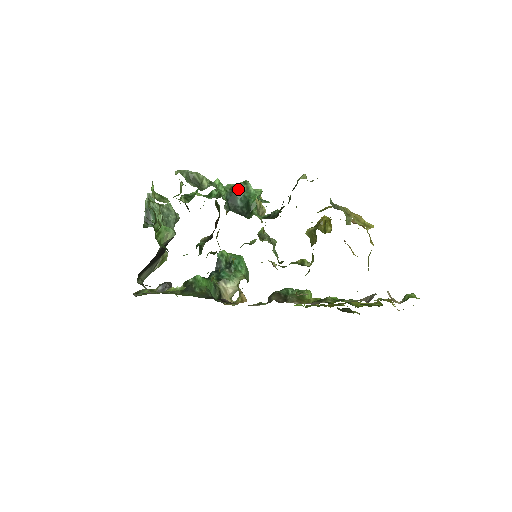
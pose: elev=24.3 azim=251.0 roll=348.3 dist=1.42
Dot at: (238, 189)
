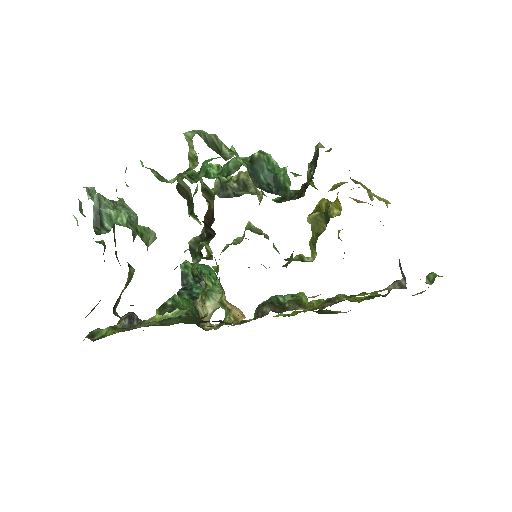
Dot at: (258, 160)
